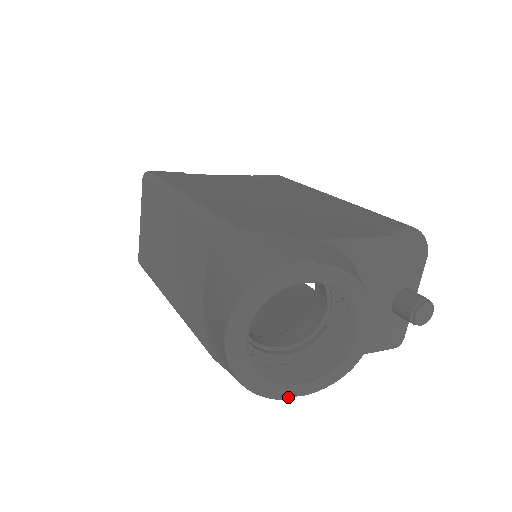
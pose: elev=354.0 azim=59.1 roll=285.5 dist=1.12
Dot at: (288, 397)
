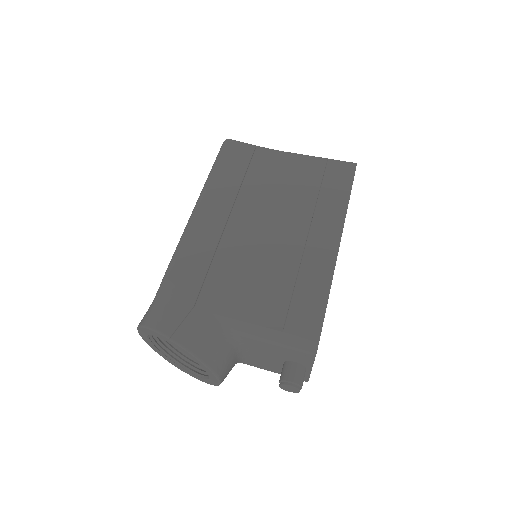
Dot at: (183, 371)
